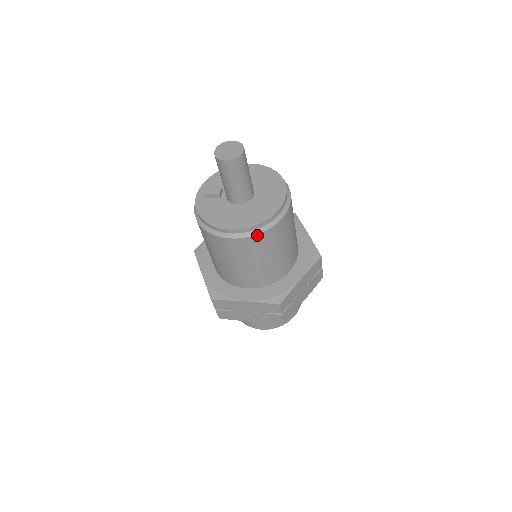
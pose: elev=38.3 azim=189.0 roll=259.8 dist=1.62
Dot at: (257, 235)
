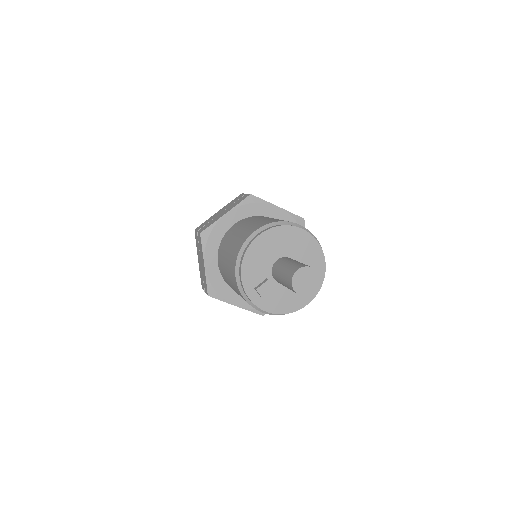
Dot at: occluded
